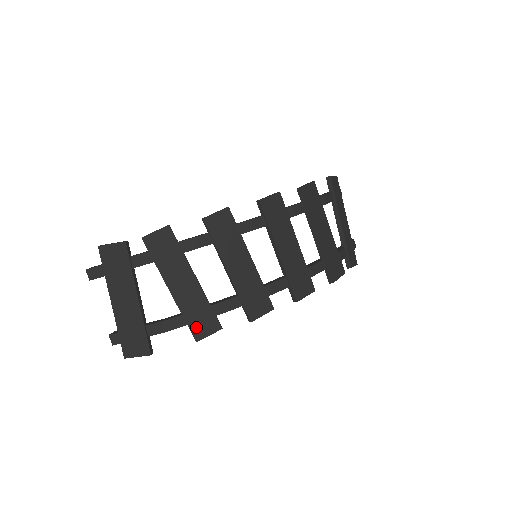
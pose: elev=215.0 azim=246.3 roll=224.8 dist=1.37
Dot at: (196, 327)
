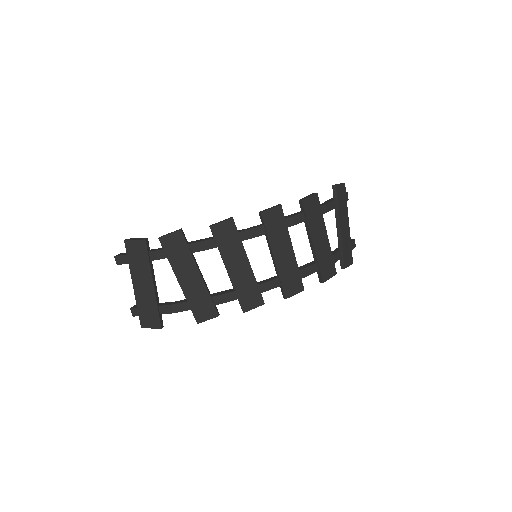
Dot at: (198, 312)
